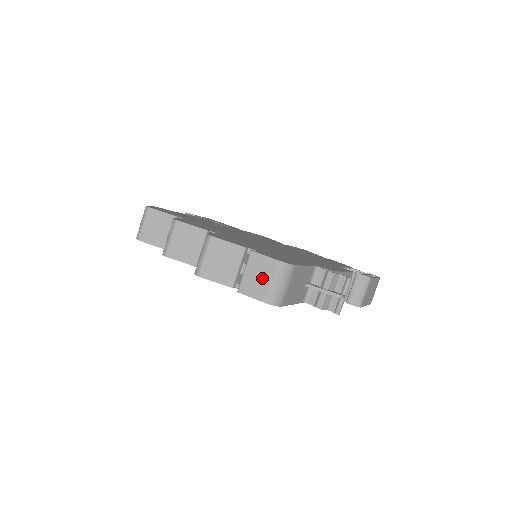
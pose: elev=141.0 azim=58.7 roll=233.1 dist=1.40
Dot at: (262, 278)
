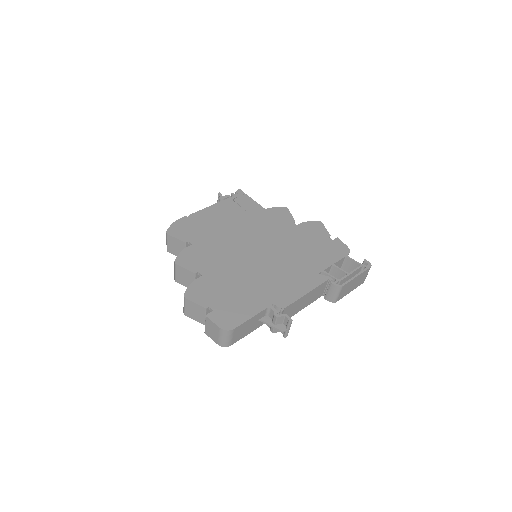
Dot at: (214, 333)
